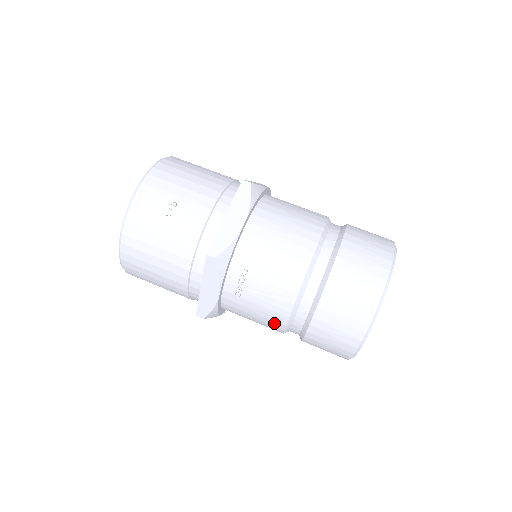
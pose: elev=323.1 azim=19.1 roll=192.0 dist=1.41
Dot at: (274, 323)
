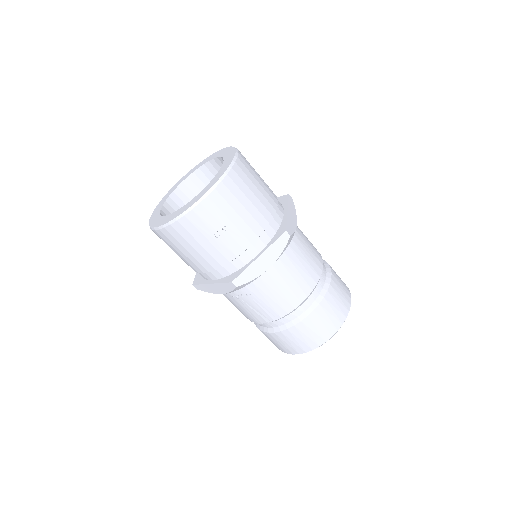
Dot at: (245, 315)
